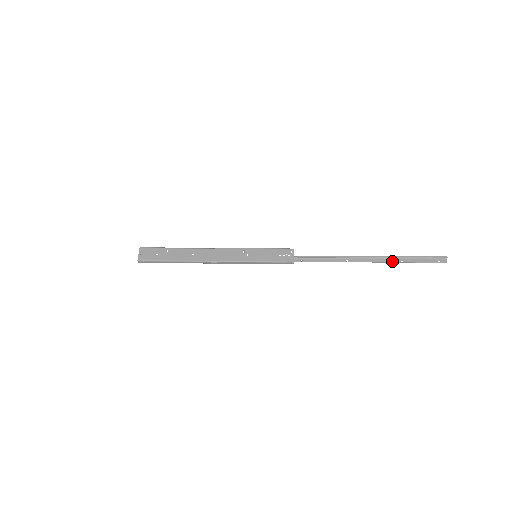
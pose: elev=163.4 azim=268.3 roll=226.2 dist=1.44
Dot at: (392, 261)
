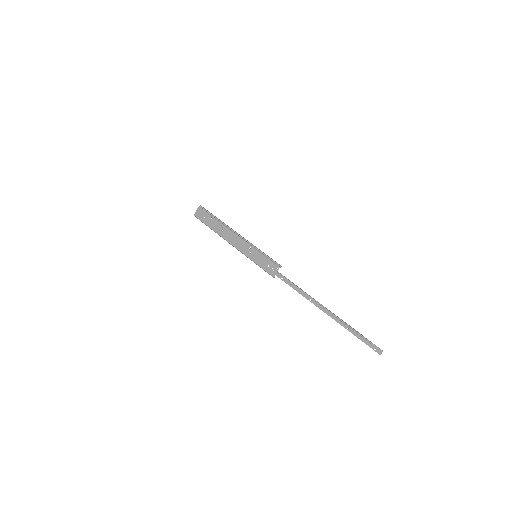
Dot at: (340, 323)
